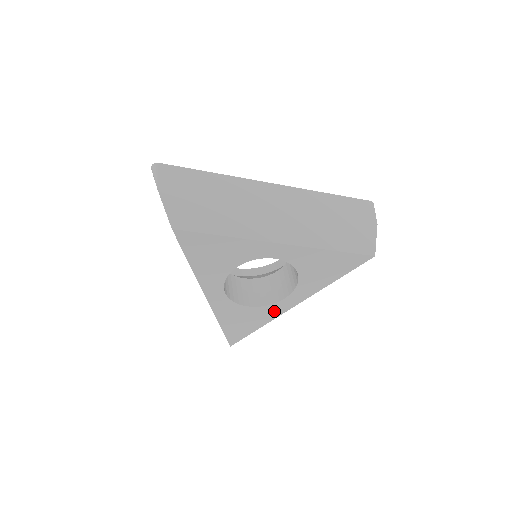
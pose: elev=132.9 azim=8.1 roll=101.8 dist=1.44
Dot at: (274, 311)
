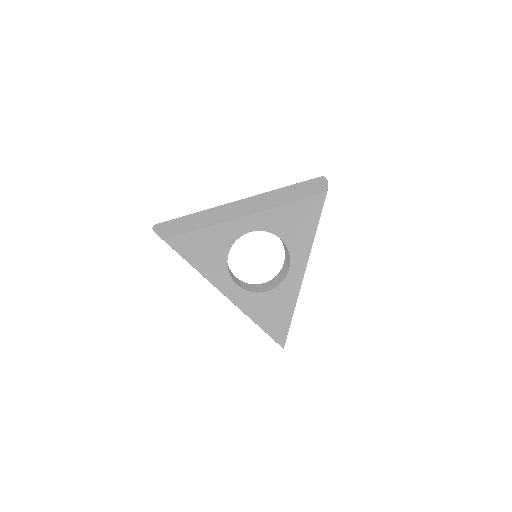
Dot at: (291, 288)
